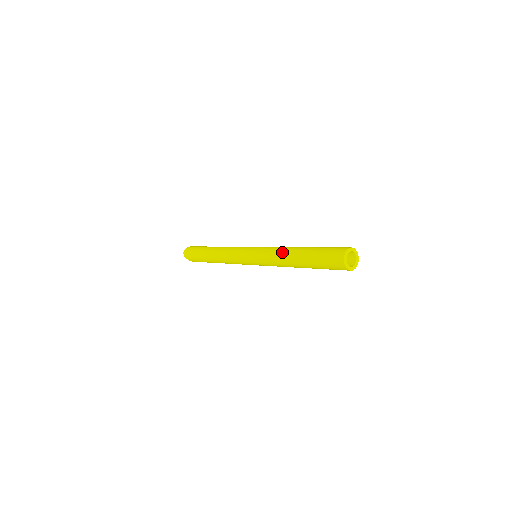
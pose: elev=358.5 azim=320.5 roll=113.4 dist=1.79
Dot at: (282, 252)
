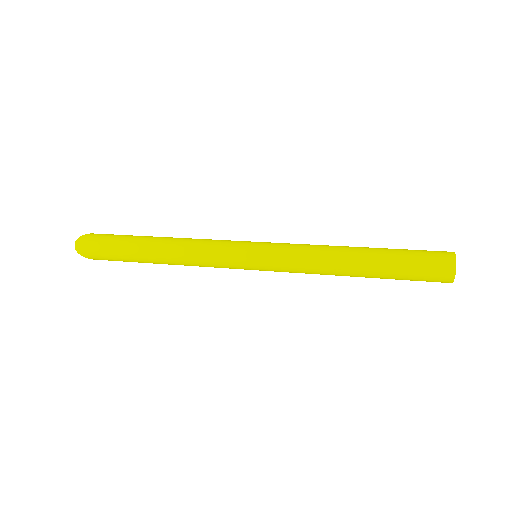
Dot at: (329, 257)
